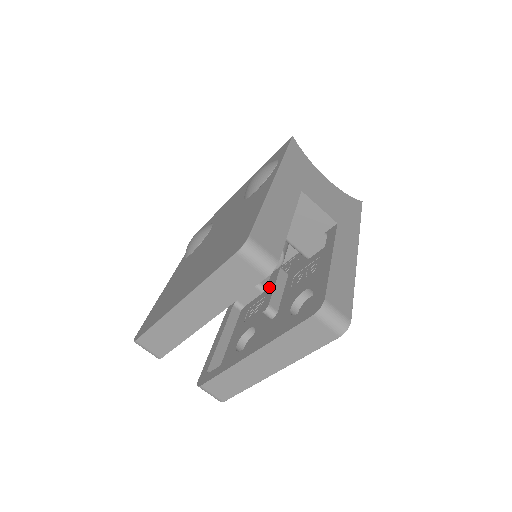
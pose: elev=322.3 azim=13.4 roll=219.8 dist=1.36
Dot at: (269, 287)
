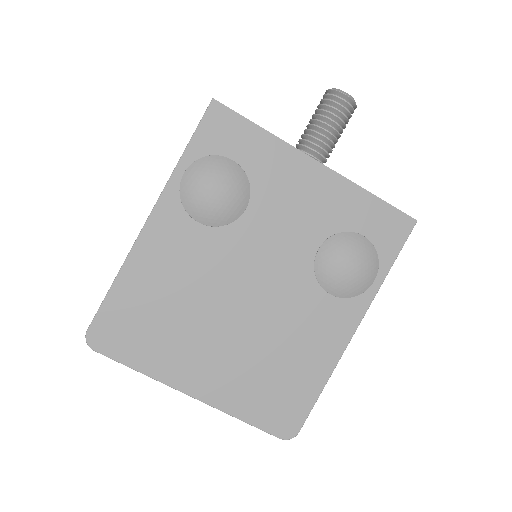
Dot at: occluded
